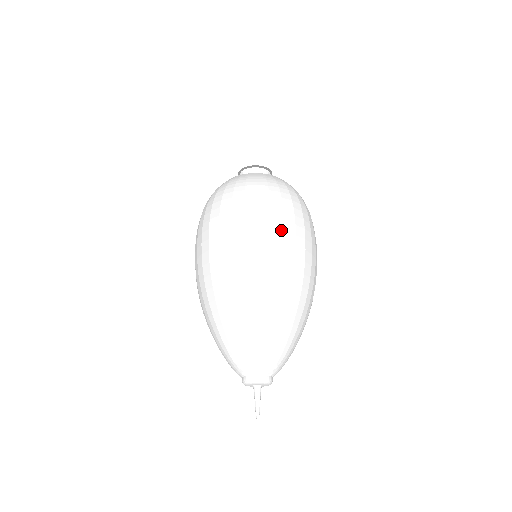
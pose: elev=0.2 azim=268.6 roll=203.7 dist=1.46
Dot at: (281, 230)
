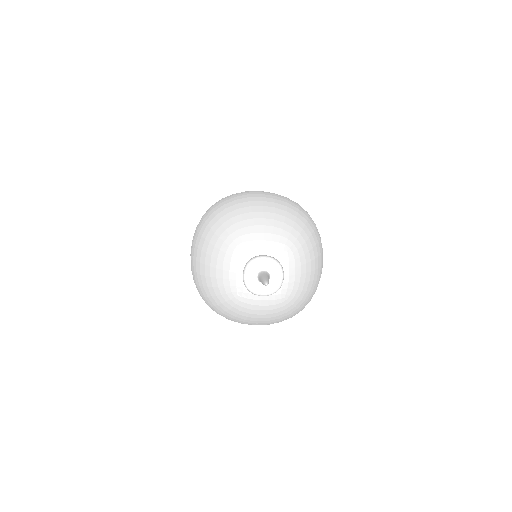
Dot at: occluded
